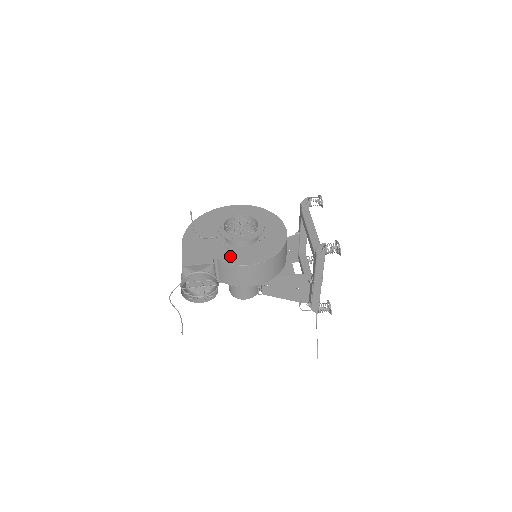
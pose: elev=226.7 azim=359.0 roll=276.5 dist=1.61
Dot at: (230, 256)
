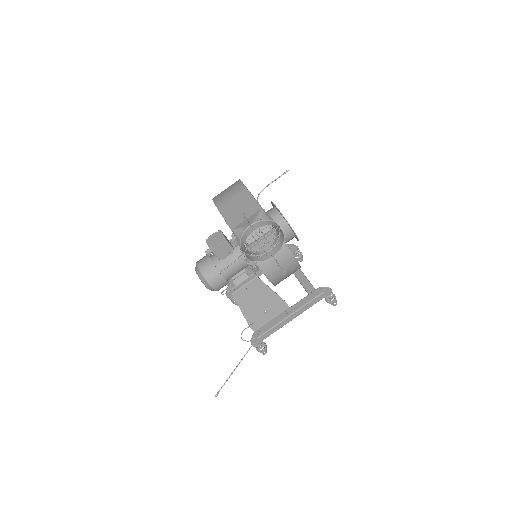
Dot at: occluded
